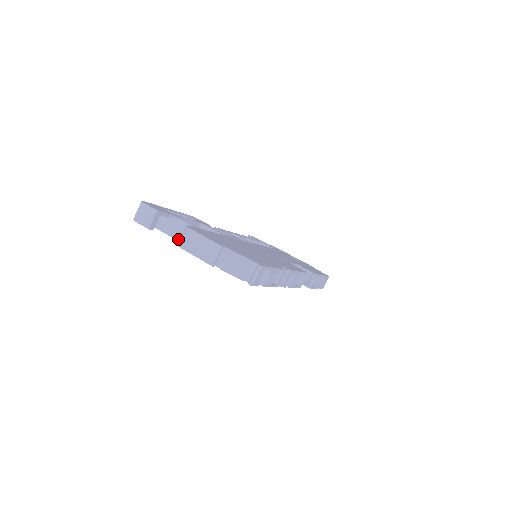
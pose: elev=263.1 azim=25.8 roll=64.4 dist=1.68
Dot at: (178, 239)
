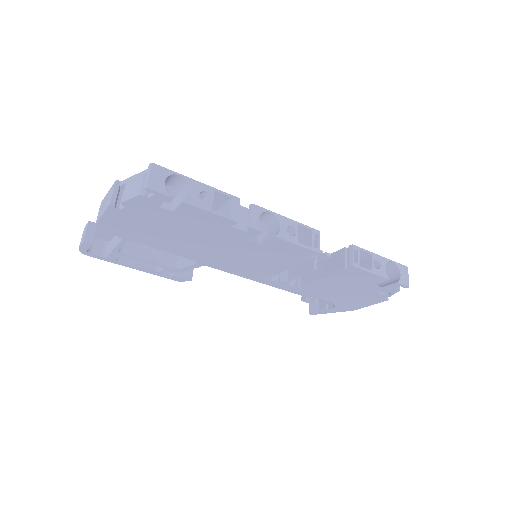
Dot at: (119, 241)
